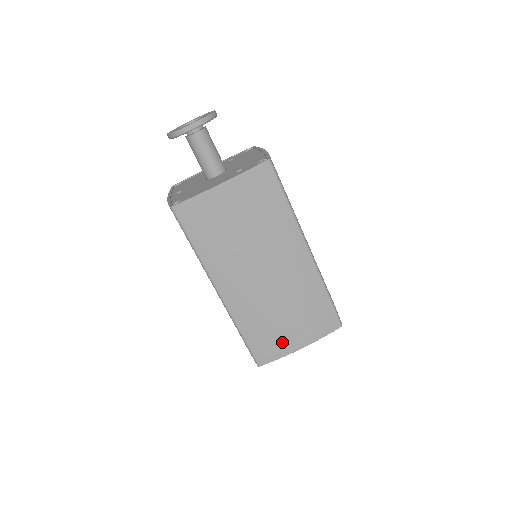
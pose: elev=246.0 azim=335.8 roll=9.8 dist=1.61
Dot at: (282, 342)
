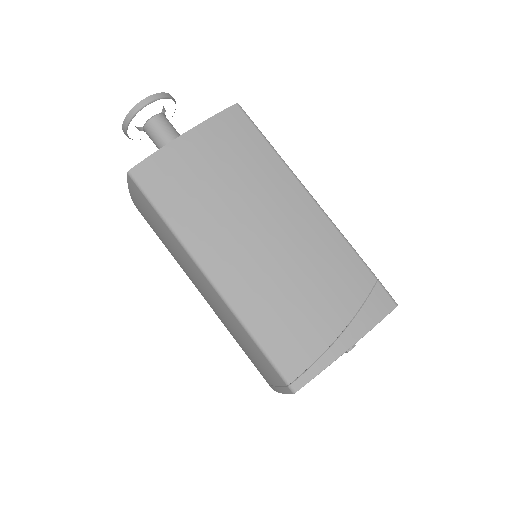
Dot at: (318, 341)
